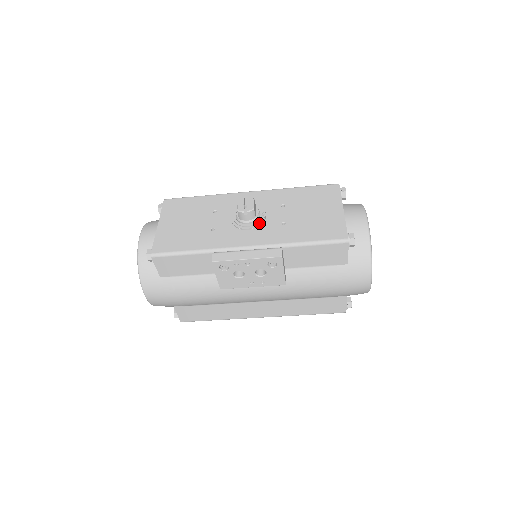
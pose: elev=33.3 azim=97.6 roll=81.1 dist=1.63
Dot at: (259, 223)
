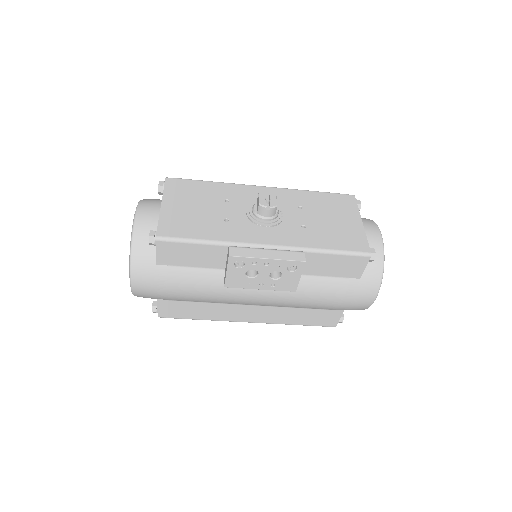
Dot at: (278, 222)
